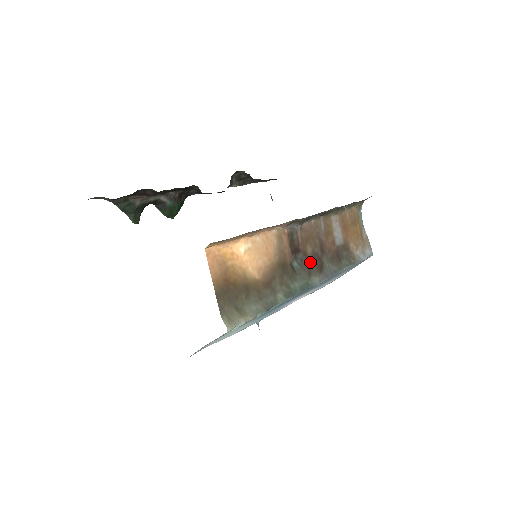
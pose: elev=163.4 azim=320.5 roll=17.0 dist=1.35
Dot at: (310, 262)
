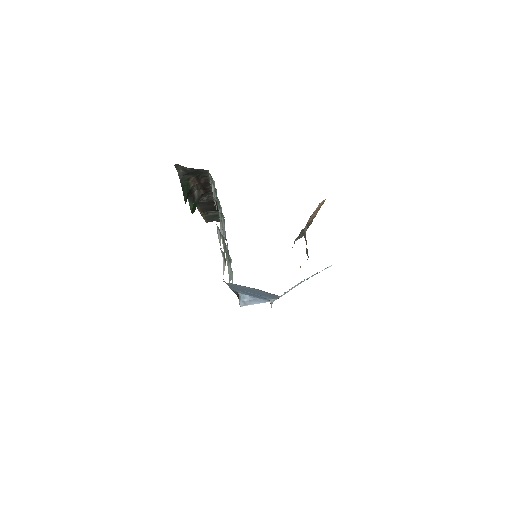
Dot at: occluded
